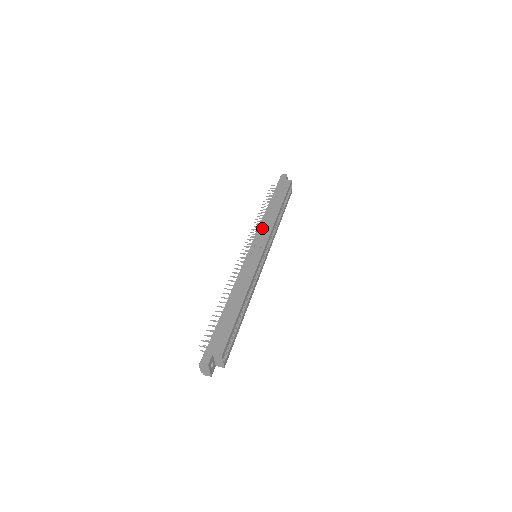
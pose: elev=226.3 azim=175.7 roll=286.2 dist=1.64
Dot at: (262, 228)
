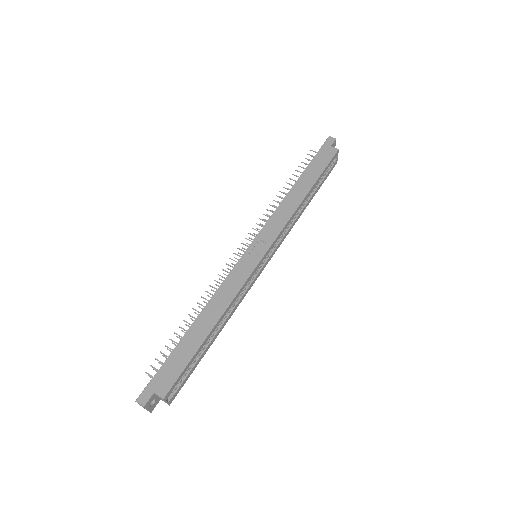
Dot at: (275, 218)
